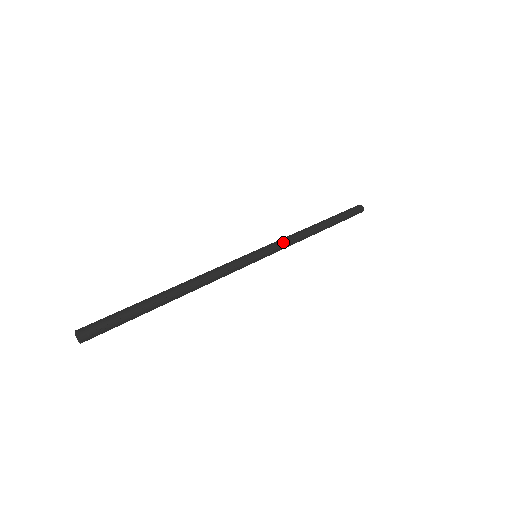
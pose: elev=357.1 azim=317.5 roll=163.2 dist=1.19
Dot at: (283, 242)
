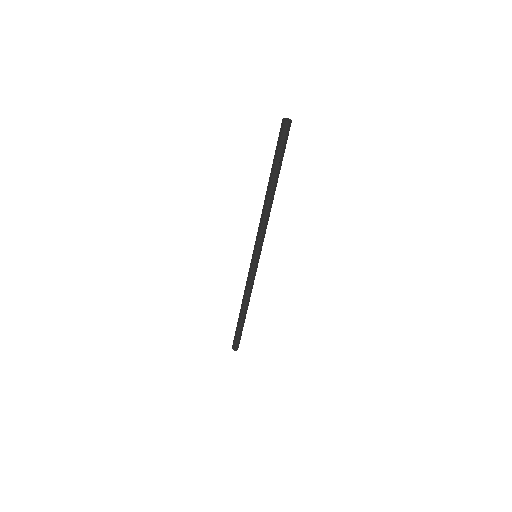
Dot at: (262, 236)
